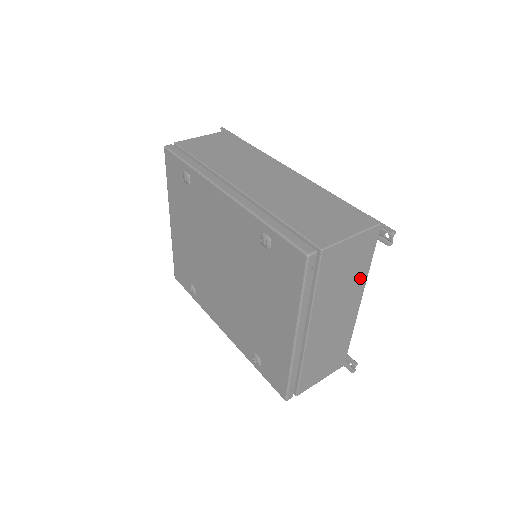
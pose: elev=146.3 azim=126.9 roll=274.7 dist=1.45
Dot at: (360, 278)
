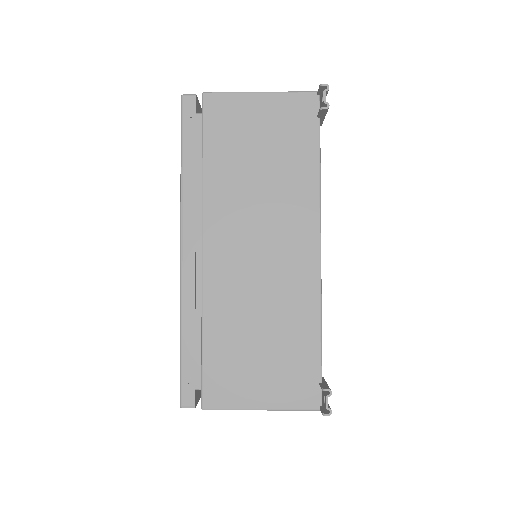
Dot at: (302, 185)
